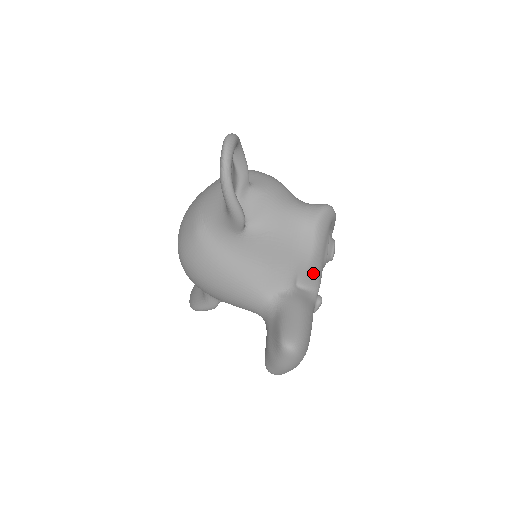
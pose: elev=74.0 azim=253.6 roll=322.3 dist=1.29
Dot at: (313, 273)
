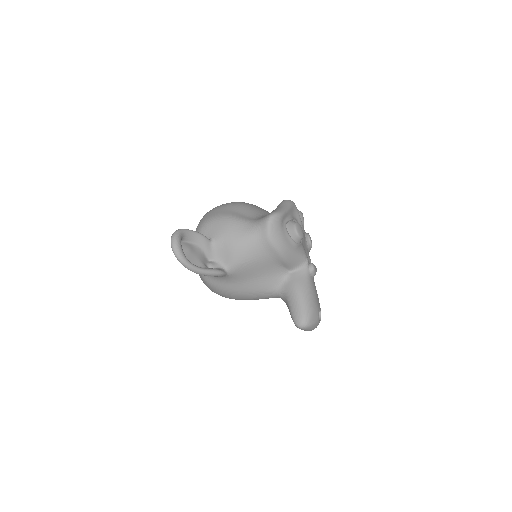
Dot at: (293, 260)
